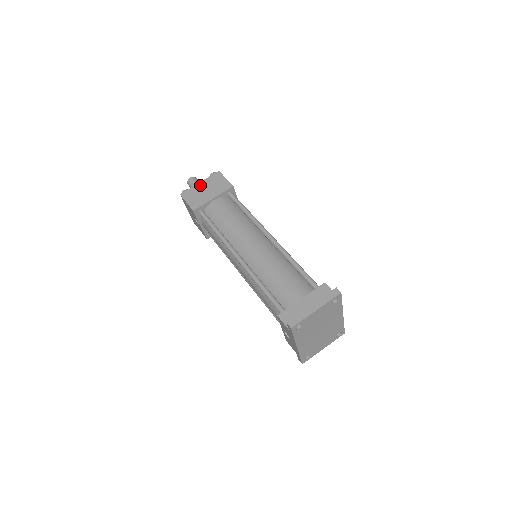
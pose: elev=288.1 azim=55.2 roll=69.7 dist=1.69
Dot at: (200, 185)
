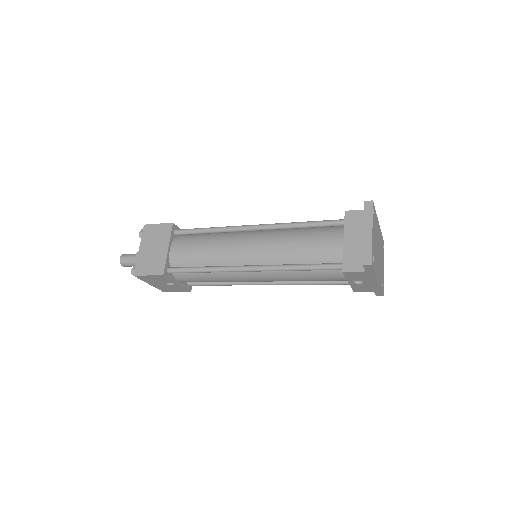
Dot at: (142, 251)
